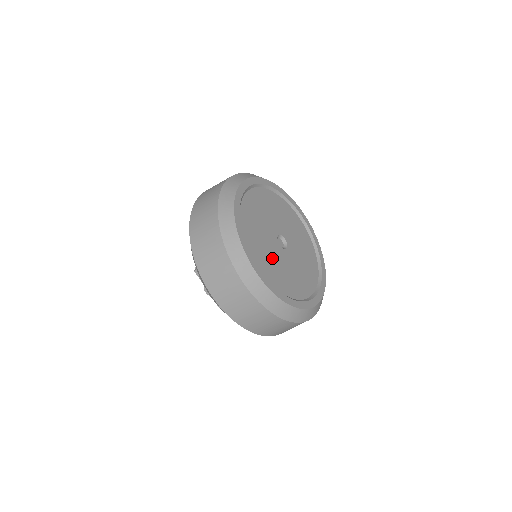
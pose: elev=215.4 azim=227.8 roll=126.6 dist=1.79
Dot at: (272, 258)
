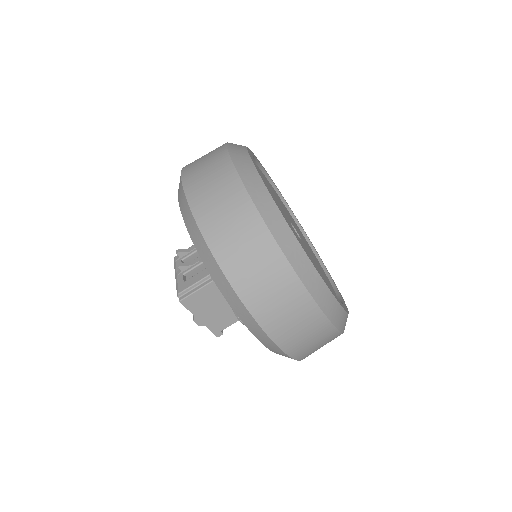
Dot at: occluded
